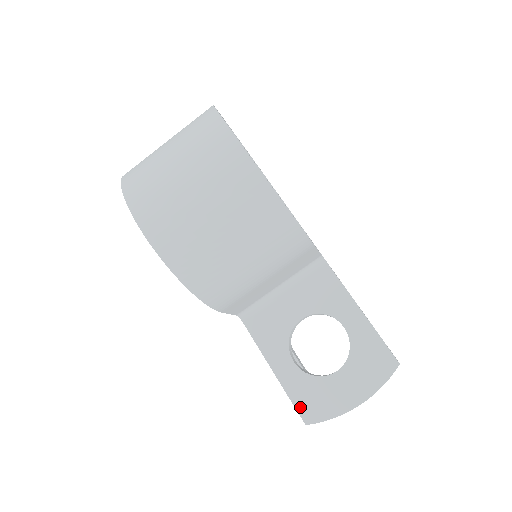
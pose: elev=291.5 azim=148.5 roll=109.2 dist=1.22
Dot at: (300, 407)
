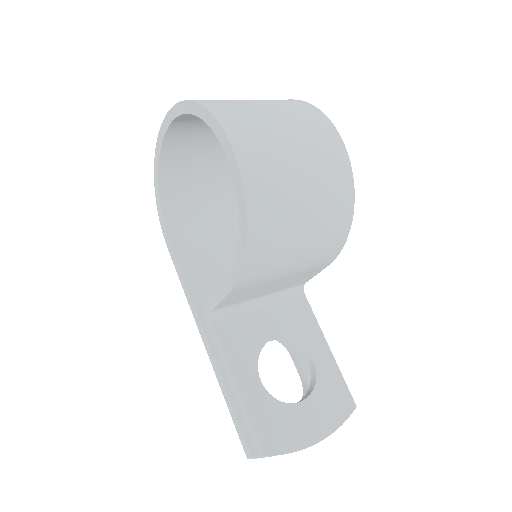
Dot at: (261, 433)
